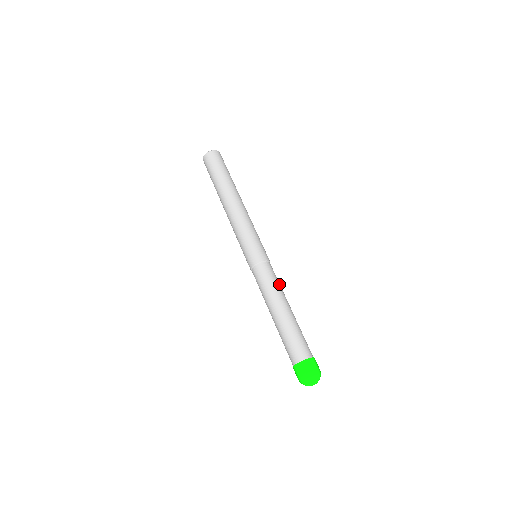
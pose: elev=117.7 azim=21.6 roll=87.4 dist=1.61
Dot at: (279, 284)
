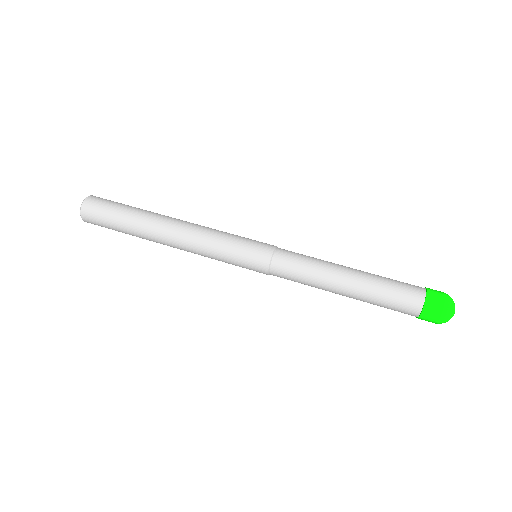
Dot at: (313, 257)
